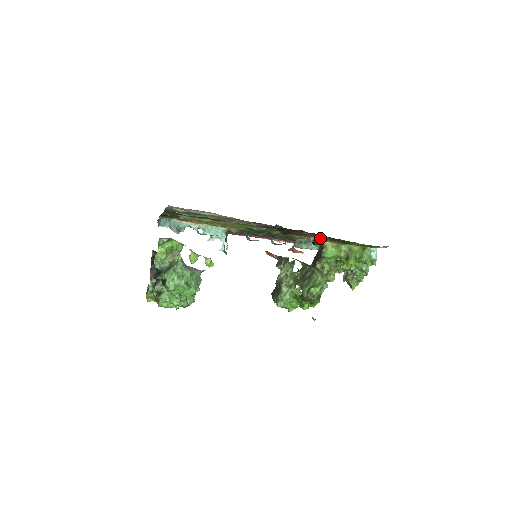
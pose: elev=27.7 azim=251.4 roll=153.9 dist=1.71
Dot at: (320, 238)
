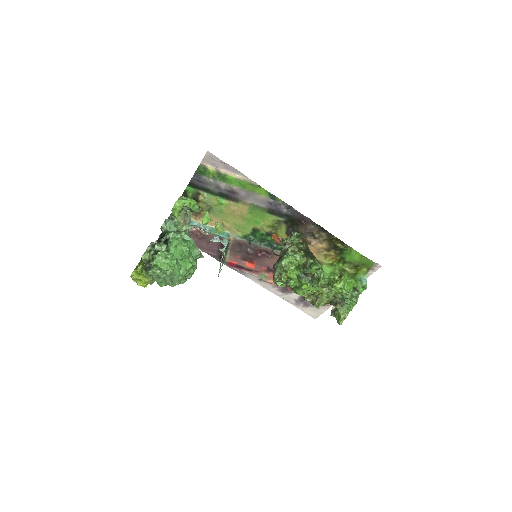
Dot at: (320, 245)
